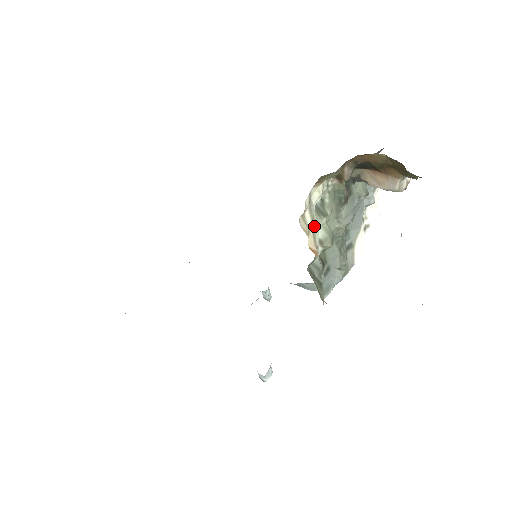
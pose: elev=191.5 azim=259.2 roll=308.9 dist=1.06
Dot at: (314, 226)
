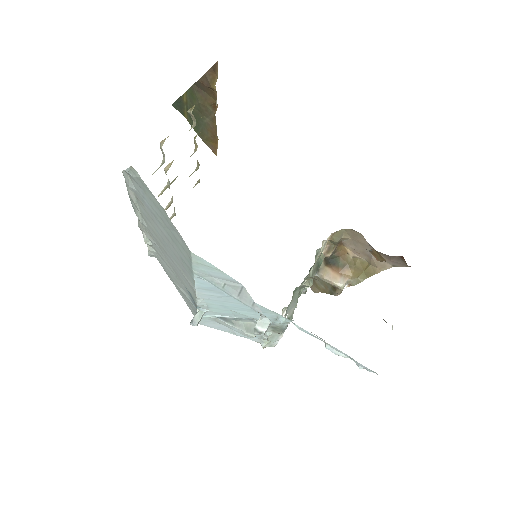
Dot at: (317, 258)
